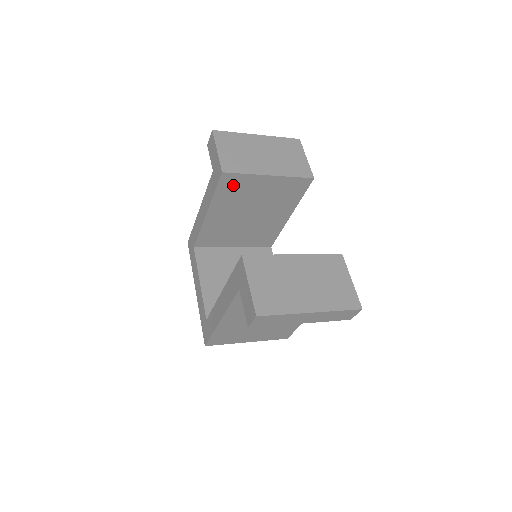
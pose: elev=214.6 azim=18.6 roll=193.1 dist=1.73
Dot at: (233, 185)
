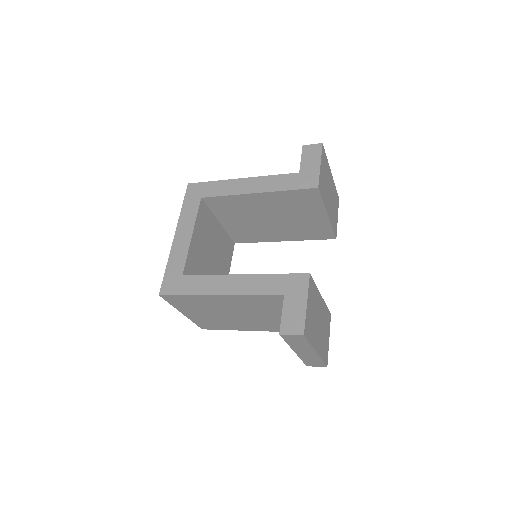
Dot at: (305, 198)
